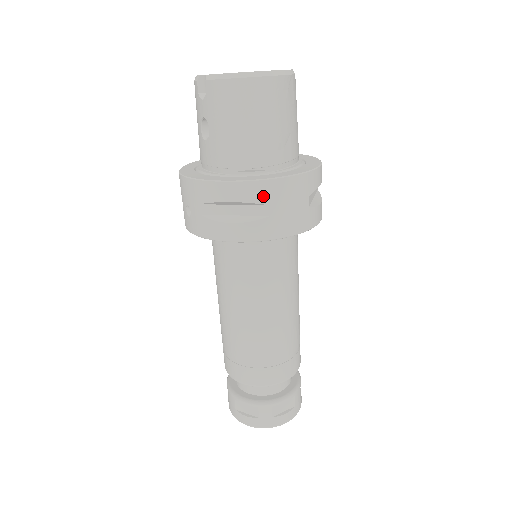
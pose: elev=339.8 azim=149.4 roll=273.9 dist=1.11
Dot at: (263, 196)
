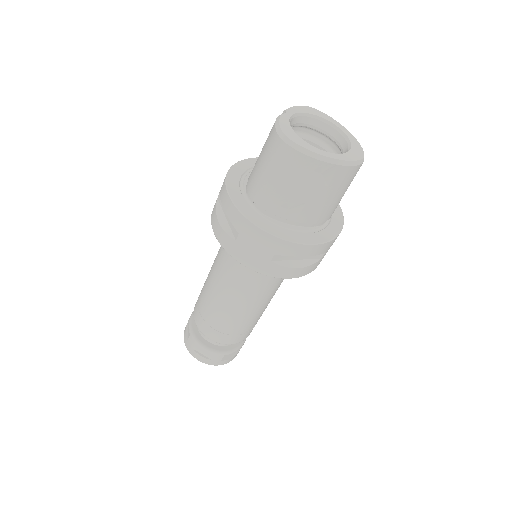
Dot at: (238, 225)
